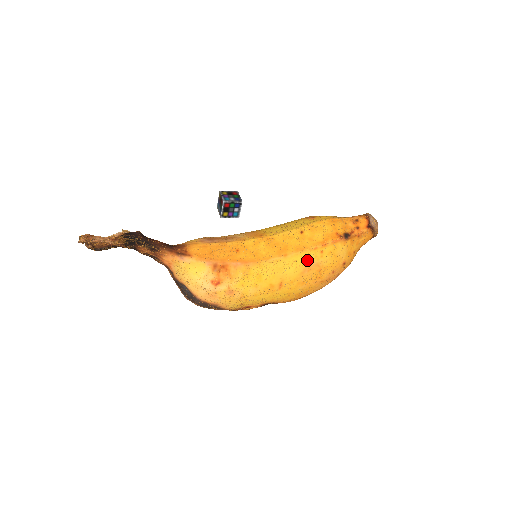
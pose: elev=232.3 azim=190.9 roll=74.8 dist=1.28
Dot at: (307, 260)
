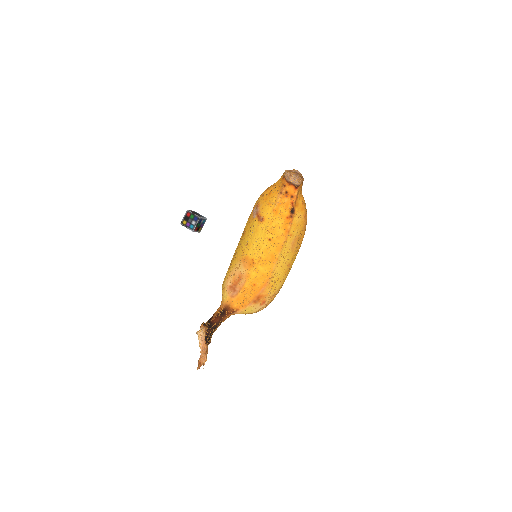
Dot at: (288, 246)
